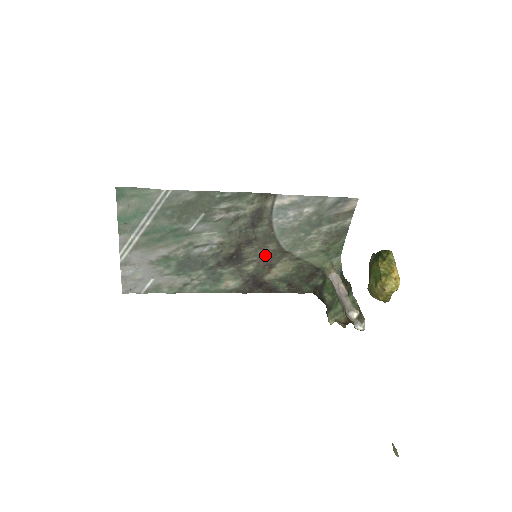
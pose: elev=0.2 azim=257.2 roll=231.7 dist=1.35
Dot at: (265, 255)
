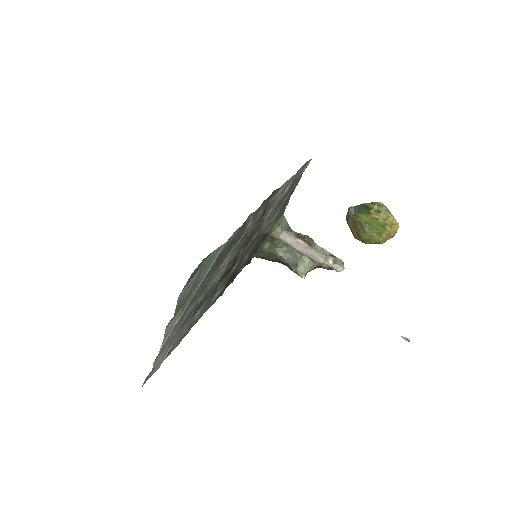
Dot at: (247, 249)
